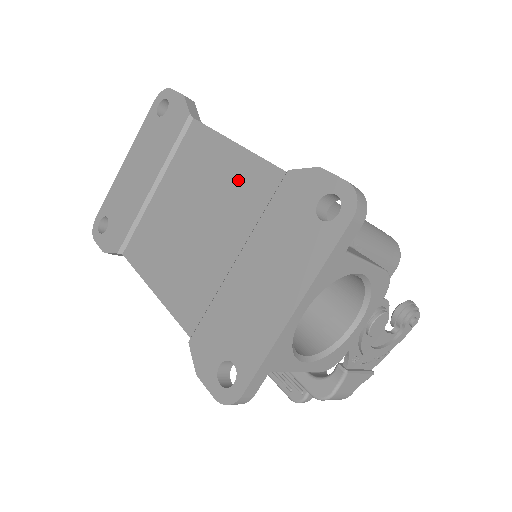
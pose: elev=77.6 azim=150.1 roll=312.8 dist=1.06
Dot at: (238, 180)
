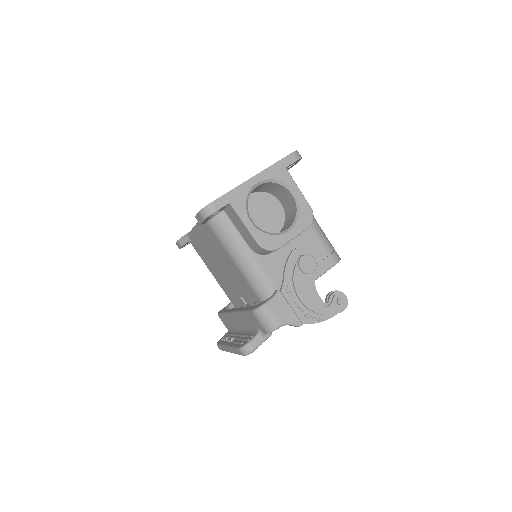
Dot at: occluded
